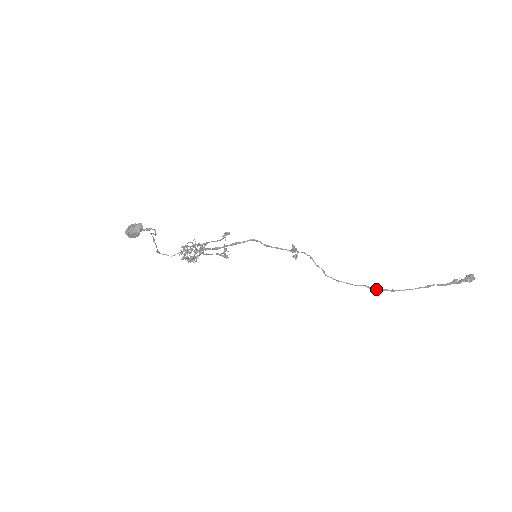
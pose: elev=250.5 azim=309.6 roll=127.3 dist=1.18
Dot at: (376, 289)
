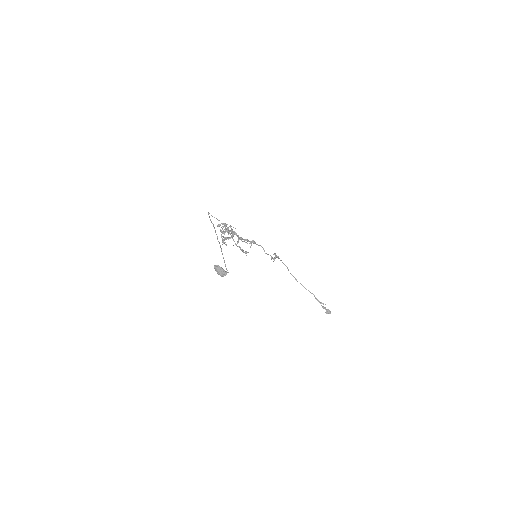
Dot at: (290, 273)
